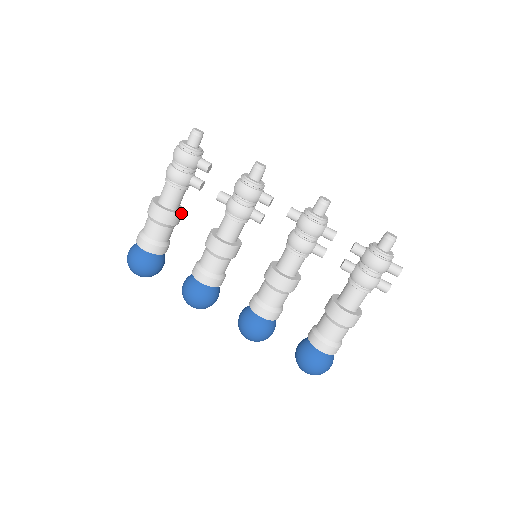
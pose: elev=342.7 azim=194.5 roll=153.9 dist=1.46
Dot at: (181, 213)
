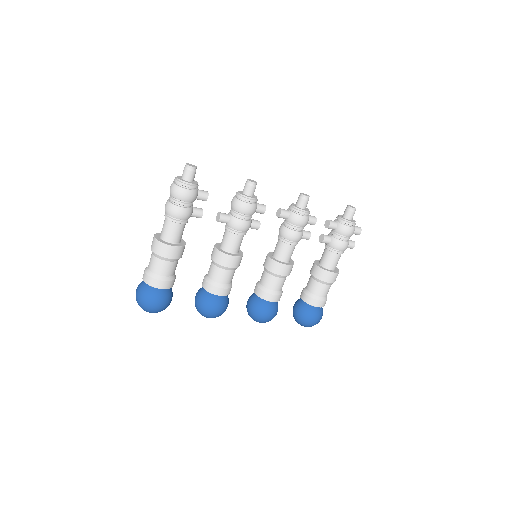
Dot at: (185, 243)
